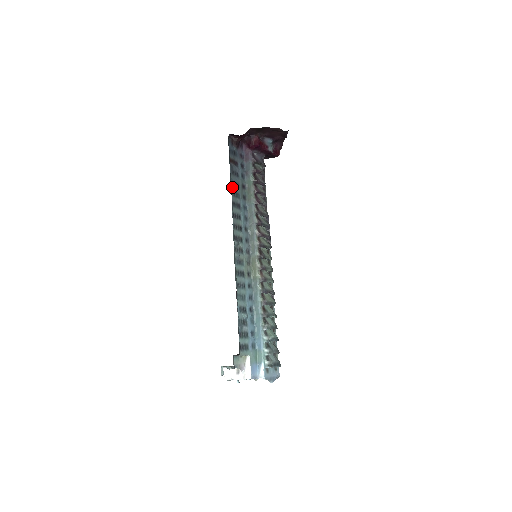
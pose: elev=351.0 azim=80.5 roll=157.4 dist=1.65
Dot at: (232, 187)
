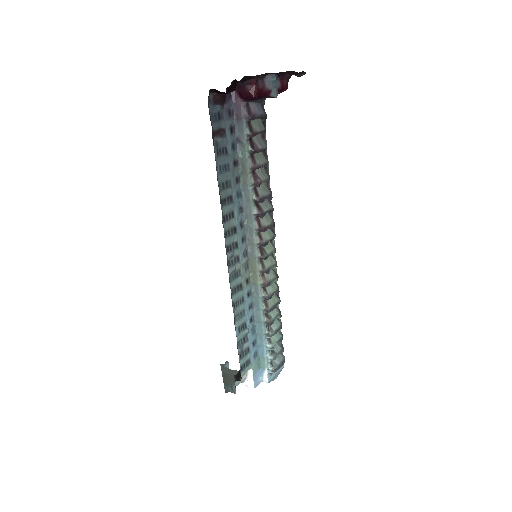
Dot at: (219, 177)
